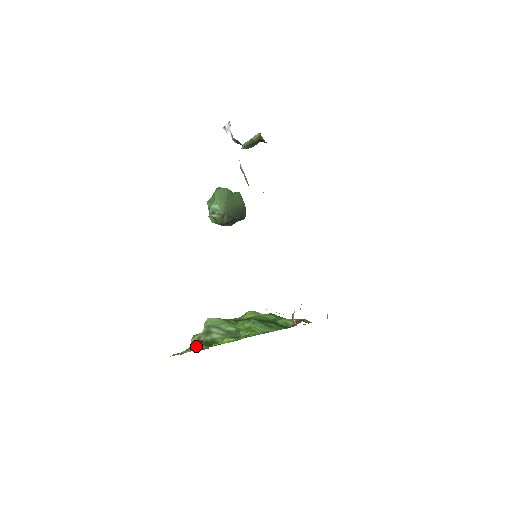
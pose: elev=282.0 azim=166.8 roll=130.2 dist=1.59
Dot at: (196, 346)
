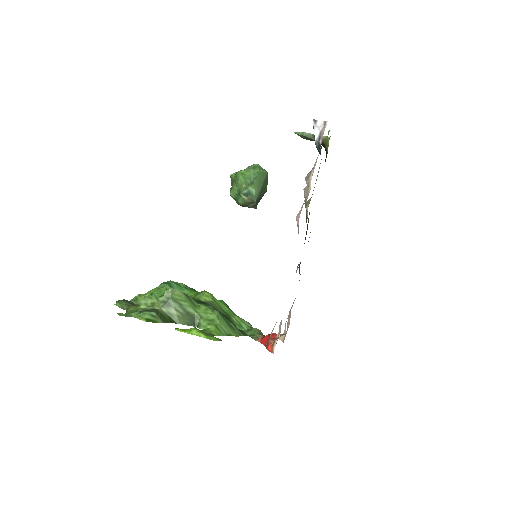
Dot at: (153, 317)
